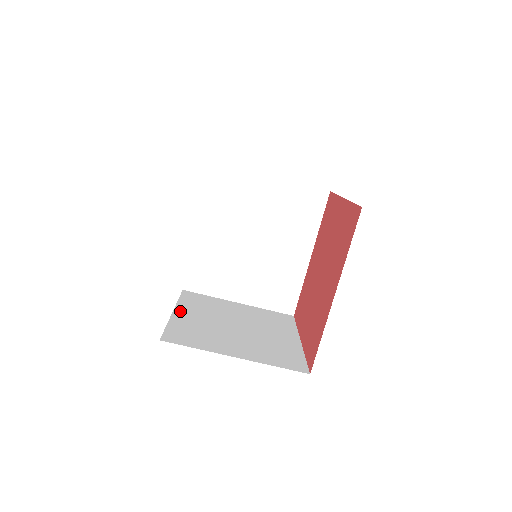
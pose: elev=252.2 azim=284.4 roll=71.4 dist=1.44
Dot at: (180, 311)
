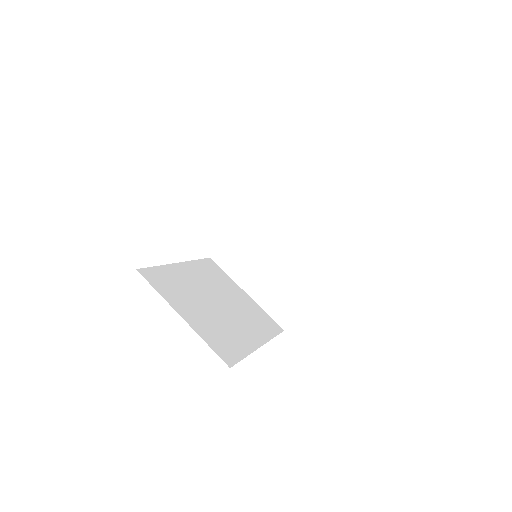
Dot at: occluded
